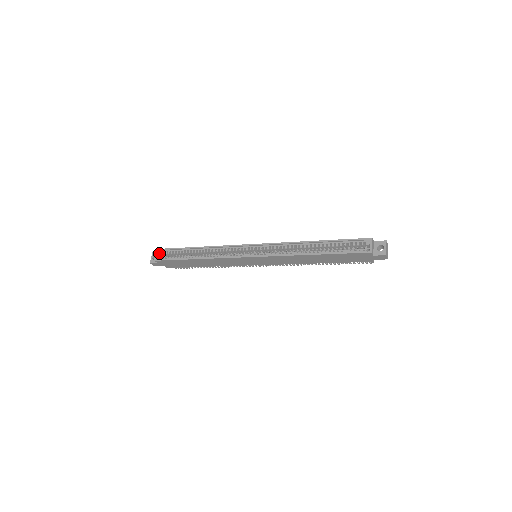
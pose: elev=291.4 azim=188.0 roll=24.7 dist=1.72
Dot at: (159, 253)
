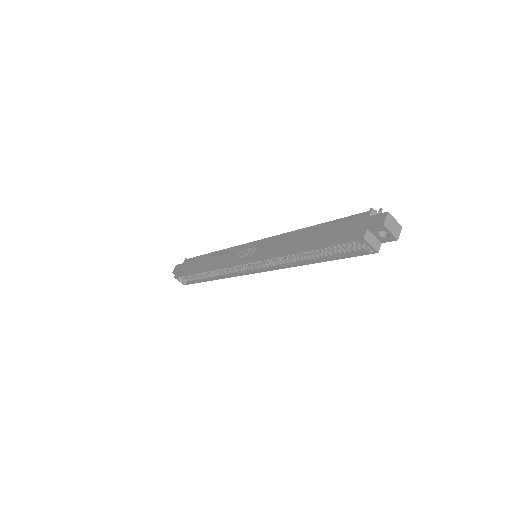
Dot at: (179, 279)
